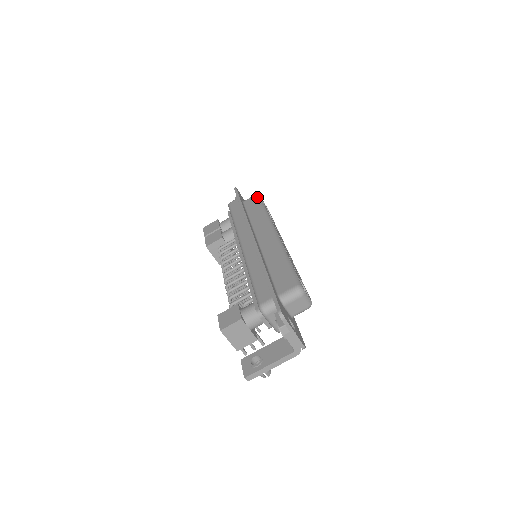
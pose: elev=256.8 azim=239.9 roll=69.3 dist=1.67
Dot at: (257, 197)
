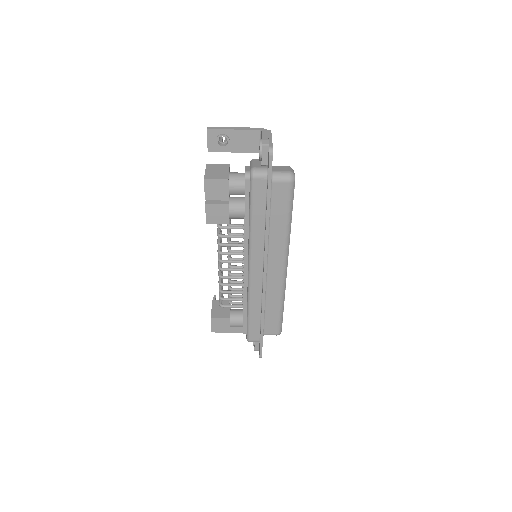
Dot at: (291, 190)
